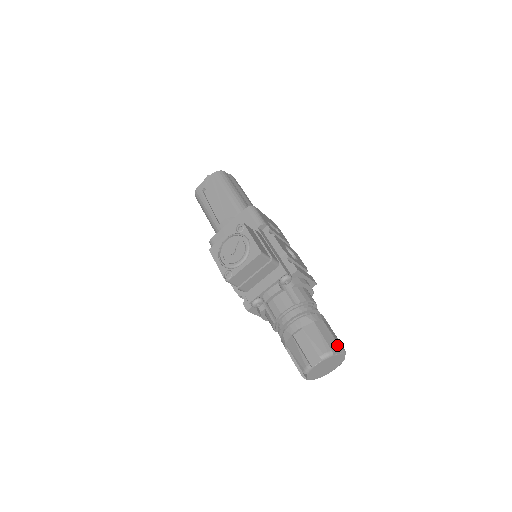
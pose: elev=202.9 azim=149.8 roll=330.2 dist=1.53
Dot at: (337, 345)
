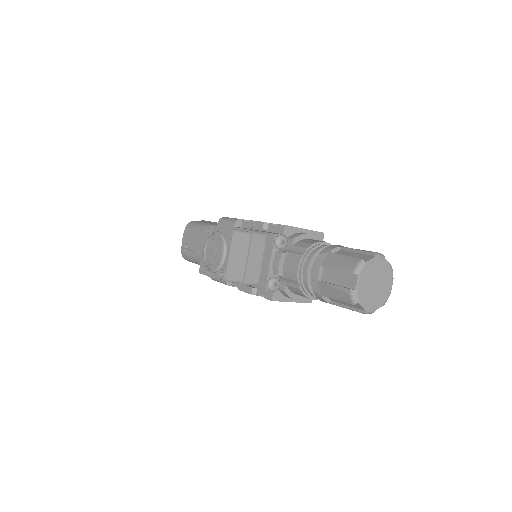
Dot at: (366, 253)
